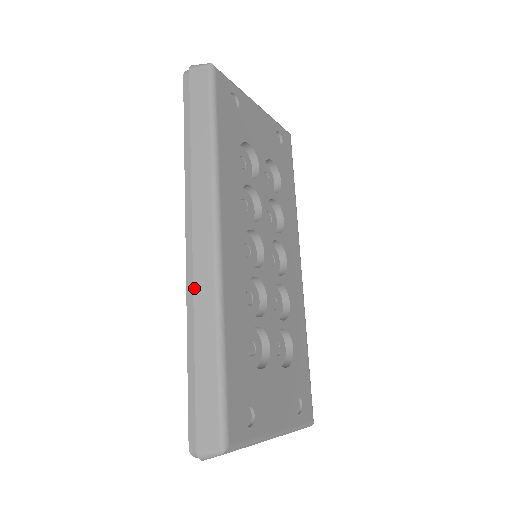
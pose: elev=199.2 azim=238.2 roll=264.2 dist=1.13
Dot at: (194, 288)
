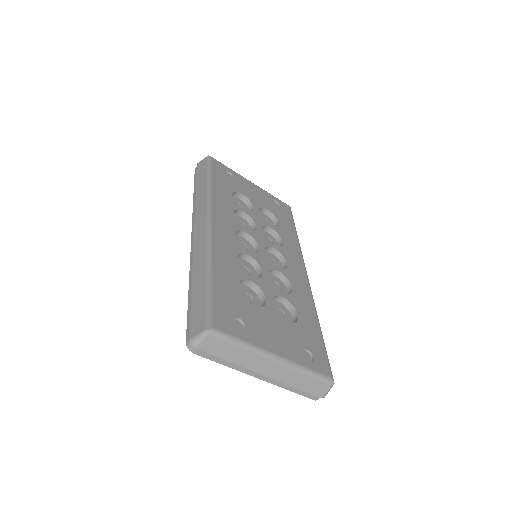
Dot at: (194, 252)
